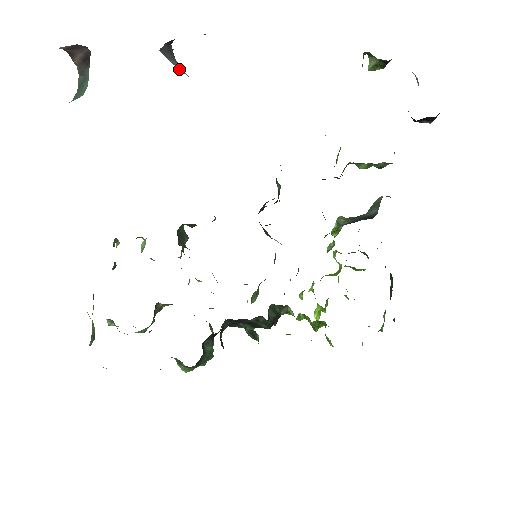
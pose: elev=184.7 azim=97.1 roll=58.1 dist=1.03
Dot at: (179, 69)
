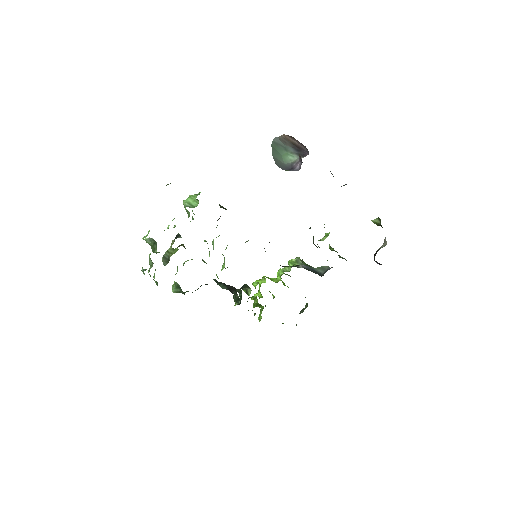
Dot at: occluded
